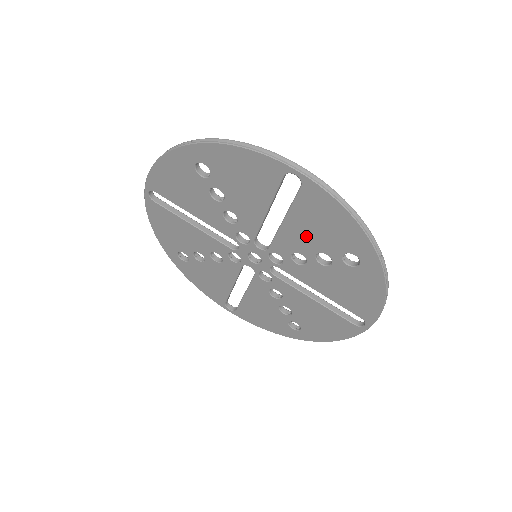
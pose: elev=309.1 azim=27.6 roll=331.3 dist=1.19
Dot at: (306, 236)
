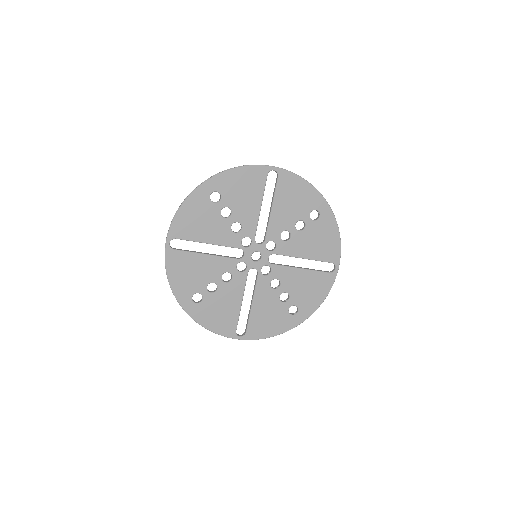
Dot at: (287, 213)
